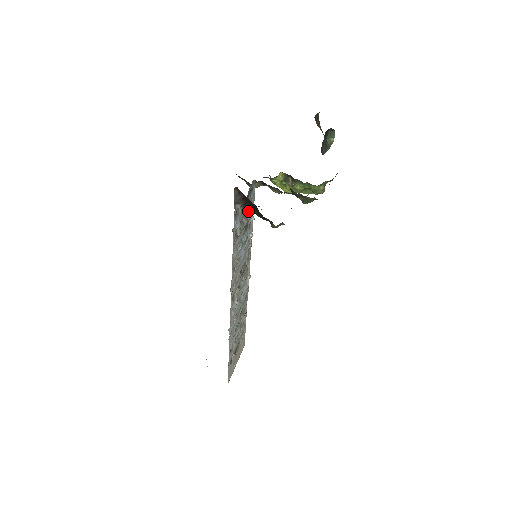
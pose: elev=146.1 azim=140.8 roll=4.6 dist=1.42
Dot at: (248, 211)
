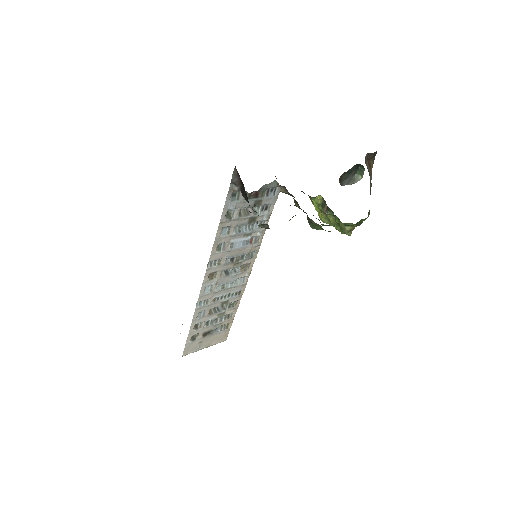
Dot at: (262, 208)
